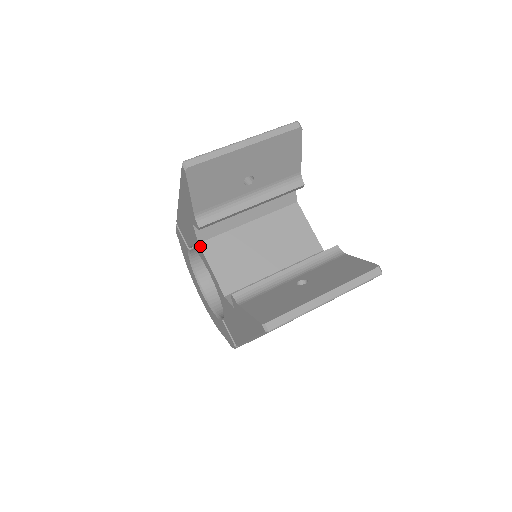
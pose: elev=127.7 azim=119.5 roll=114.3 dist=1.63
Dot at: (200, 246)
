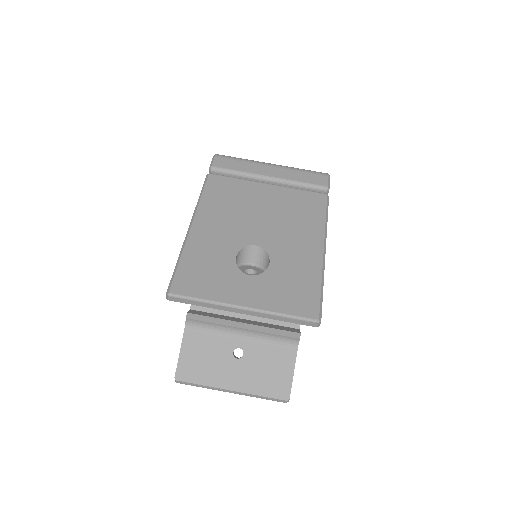
Dot at: occluded
